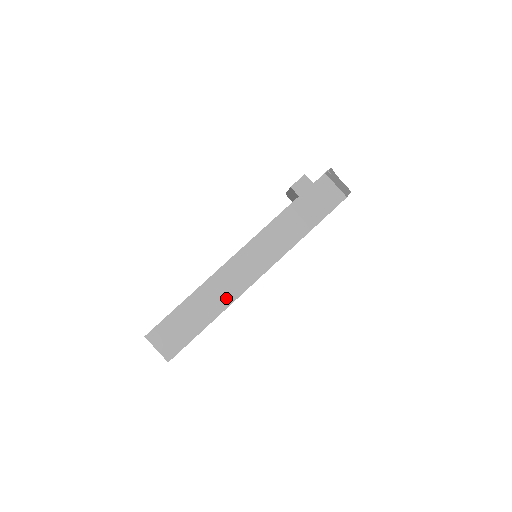
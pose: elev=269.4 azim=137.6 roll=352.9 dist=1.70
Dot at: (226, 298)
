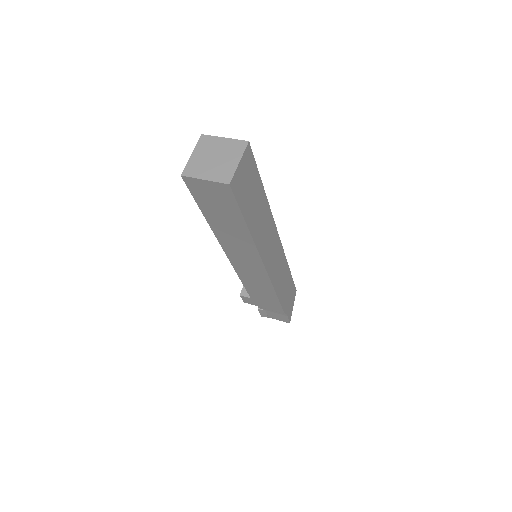
Dot at: occluded
